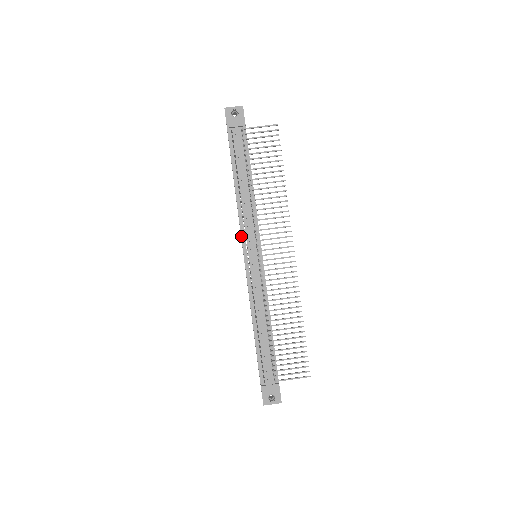
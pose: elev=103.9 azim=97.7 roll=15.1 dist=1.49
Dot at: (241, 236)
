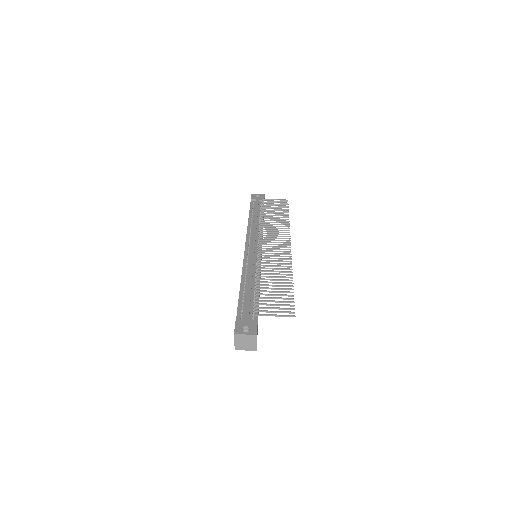
Dot at: (246, 238)
